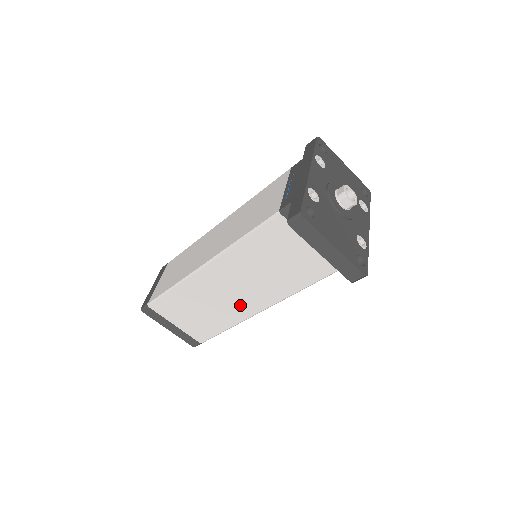
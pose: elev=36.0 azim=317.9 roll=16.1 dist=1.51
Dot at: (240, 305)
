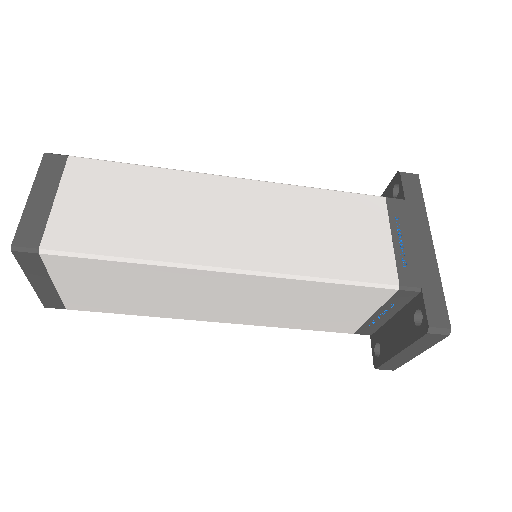
Dot at: (201, 310)
